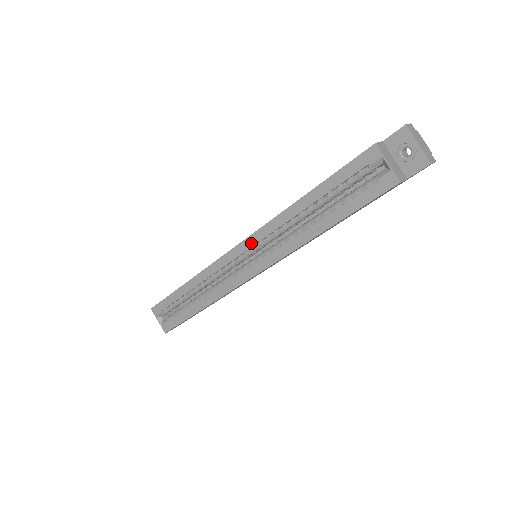
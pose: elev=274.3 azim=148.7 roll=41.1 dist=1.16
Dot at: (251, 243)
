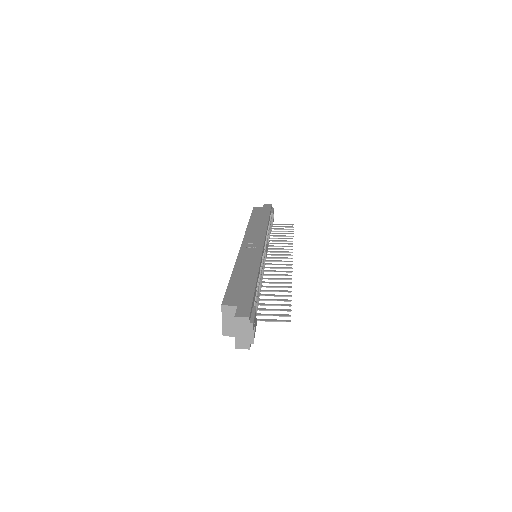
Dot at: occluded
